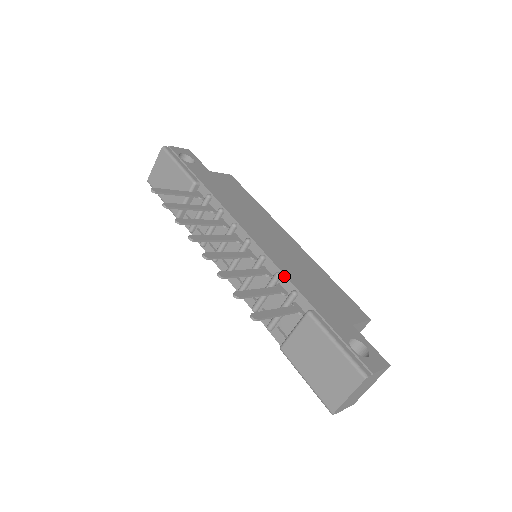
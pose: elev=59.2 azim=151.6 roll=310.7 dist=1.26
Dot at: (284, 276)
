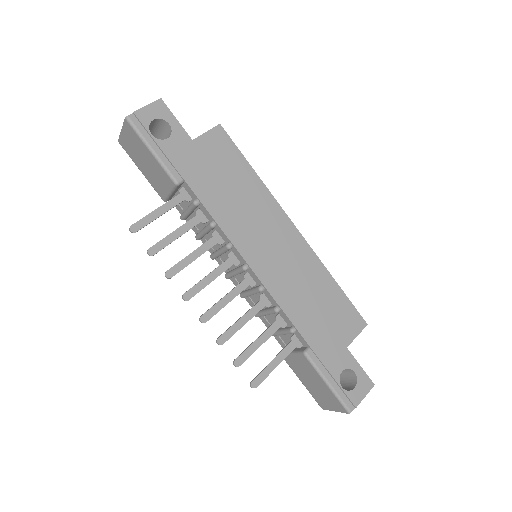
Dot at: (283, 313)
